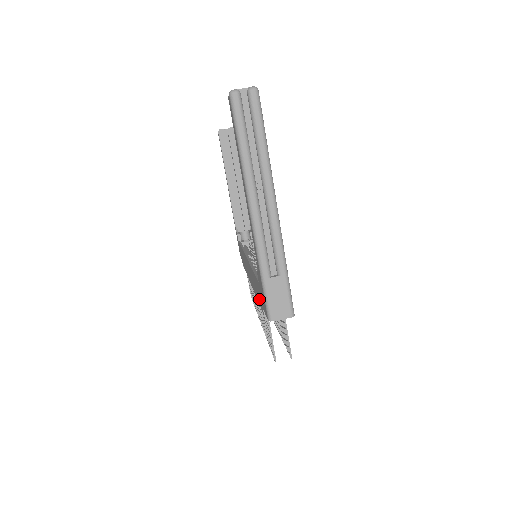
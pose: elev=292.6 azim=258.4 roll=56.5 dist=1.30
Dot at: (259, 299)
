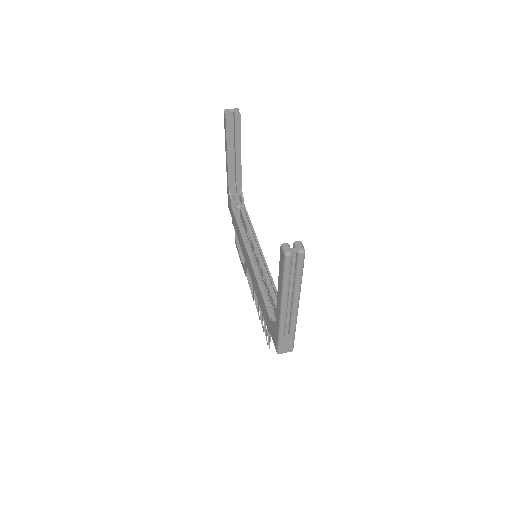
Dot at: (265, 317)
